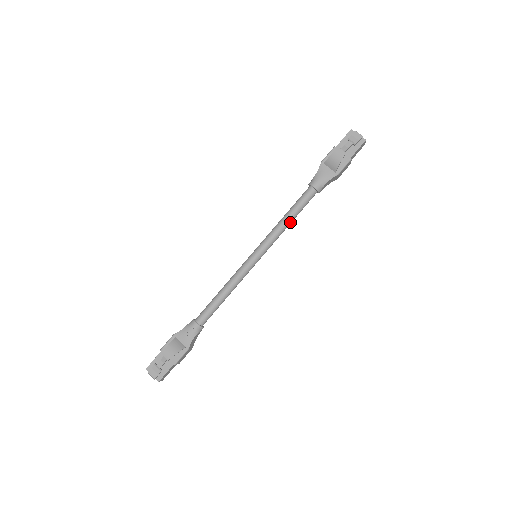
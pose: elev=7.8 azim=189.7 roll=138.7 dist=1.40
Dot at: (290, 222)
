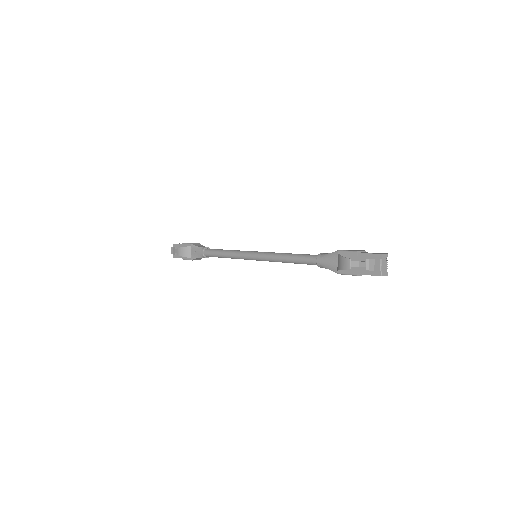
Dot at: (288, 262)
